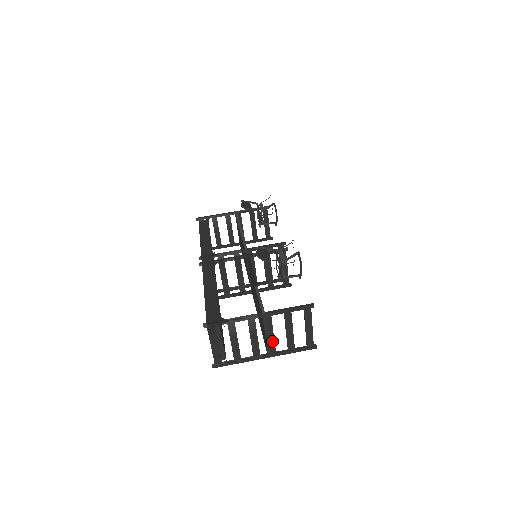
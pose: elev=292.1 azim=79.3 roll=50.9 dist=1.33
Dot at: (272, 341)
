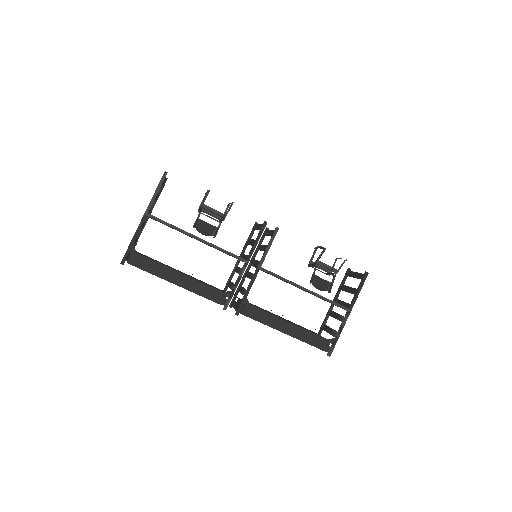
Dot at: (340, 302)
